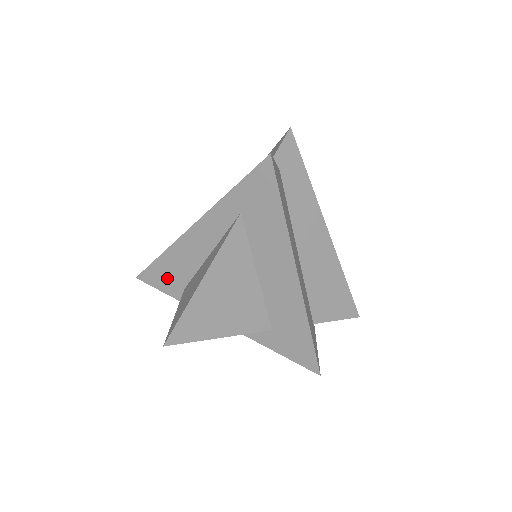
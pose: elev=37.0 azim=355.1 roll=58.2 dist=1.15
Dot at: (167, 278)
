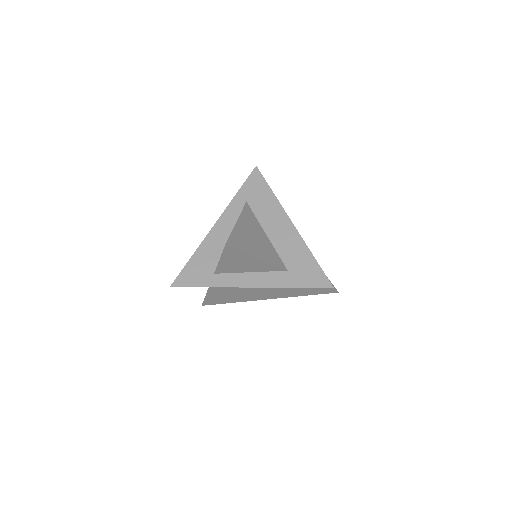
Dot at: (198, 272)
